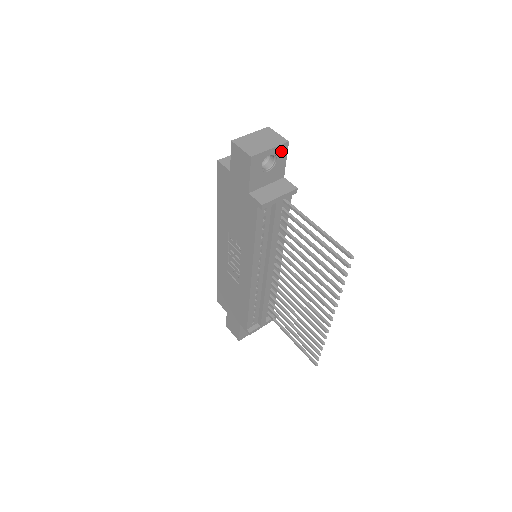
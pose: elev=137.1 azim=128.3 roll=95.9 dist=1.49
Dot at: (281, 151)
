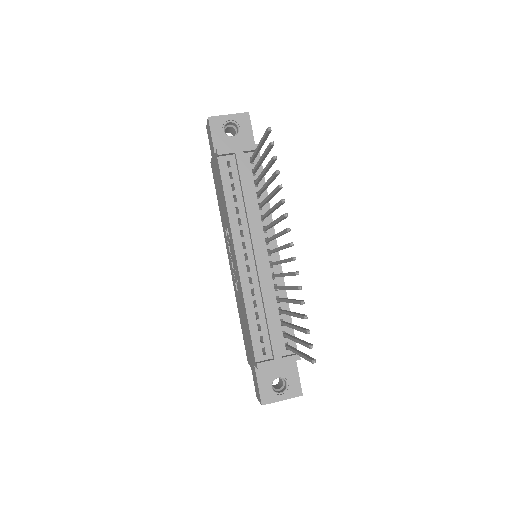
Dot at: (243, 120)
